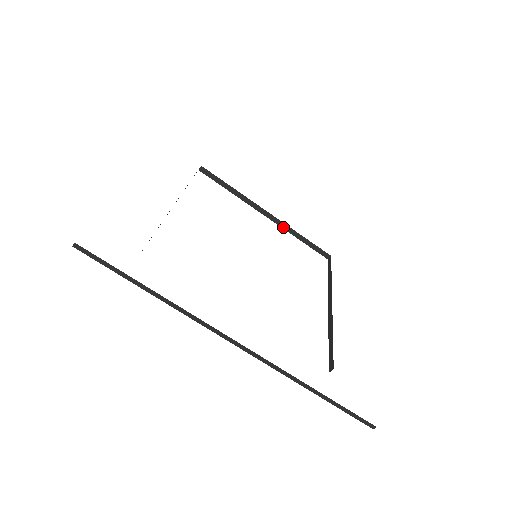
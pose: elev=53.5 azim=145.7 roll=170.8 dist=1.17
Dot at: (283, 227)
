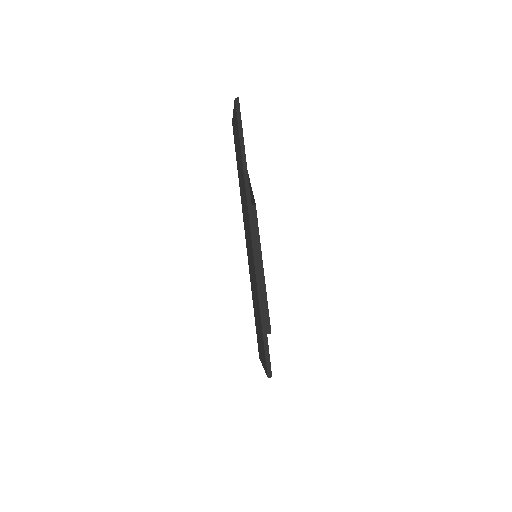
Dot at: (262, 285)
